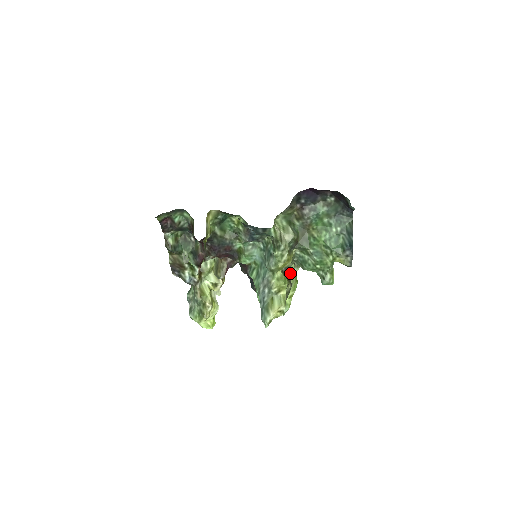
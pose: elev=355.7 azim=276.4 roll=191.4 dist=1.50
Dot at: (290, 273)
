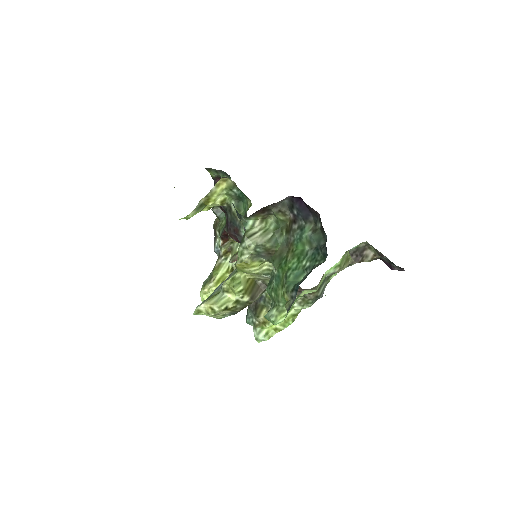
Dot at: occluded
